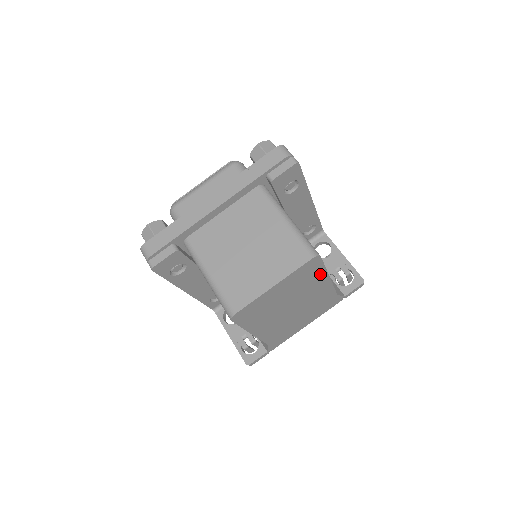
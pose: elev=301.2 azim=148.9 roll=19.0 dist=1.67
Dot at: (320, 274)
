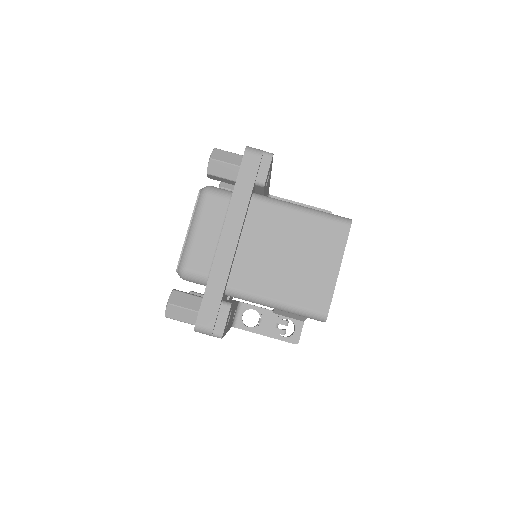
Dot at: occluded
